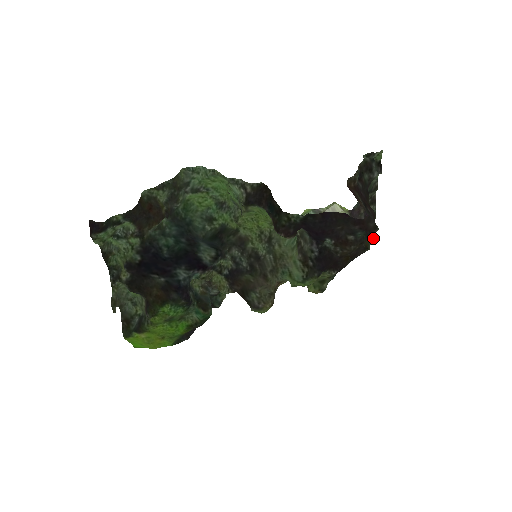
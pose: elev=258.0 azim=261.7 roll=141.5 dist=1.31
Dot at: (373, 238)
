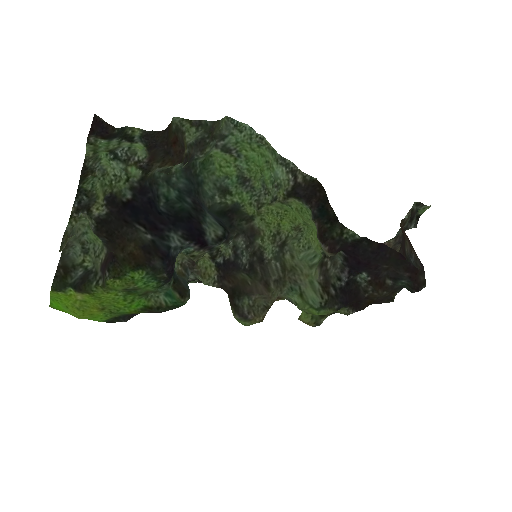
Dot at: (399, 291)
